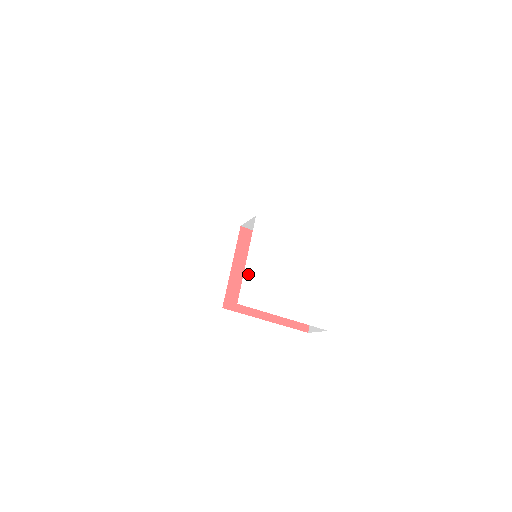
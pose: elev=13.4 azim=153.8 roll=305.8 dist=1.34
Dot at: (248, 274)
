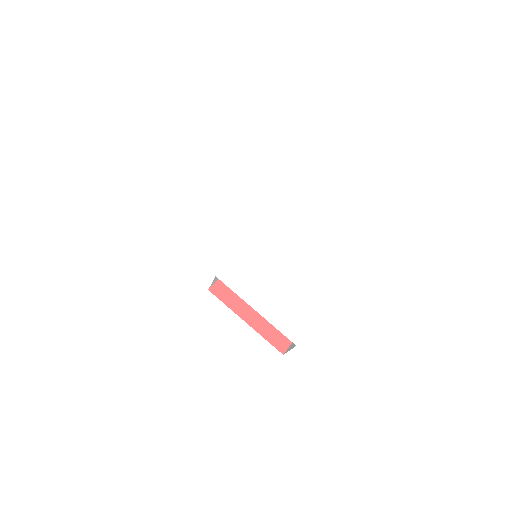
Dot at: (238, 259)
